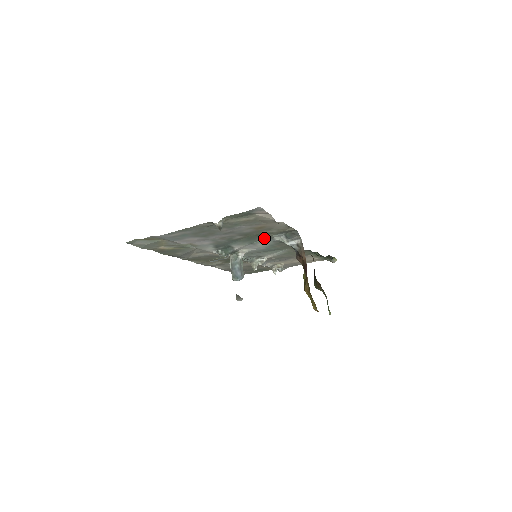
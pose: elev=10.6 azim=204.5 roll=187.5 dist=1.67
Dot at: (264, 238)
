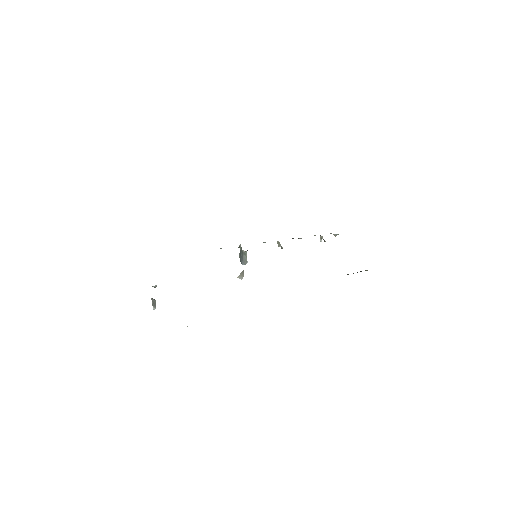
Dot at: occluded
